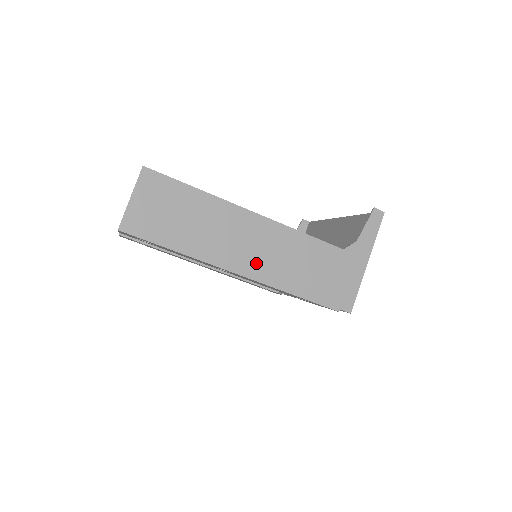
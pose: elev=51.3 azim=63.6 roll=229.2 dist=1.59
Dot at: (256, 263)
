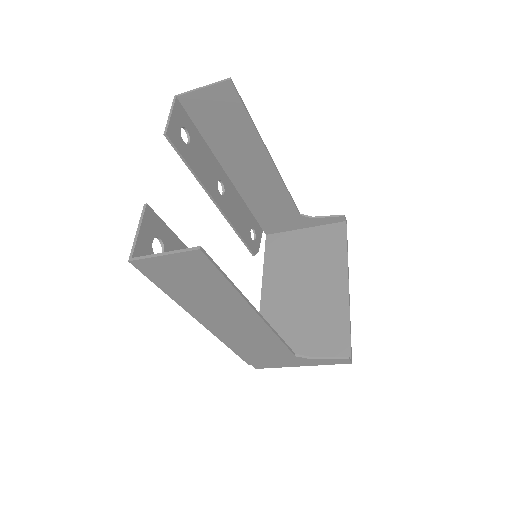
Dot at: (223, 329)
